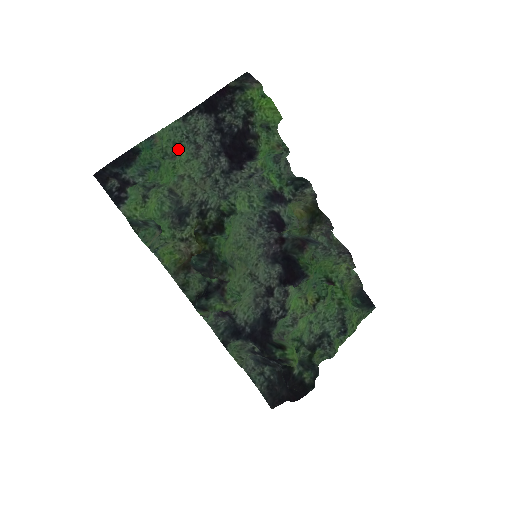
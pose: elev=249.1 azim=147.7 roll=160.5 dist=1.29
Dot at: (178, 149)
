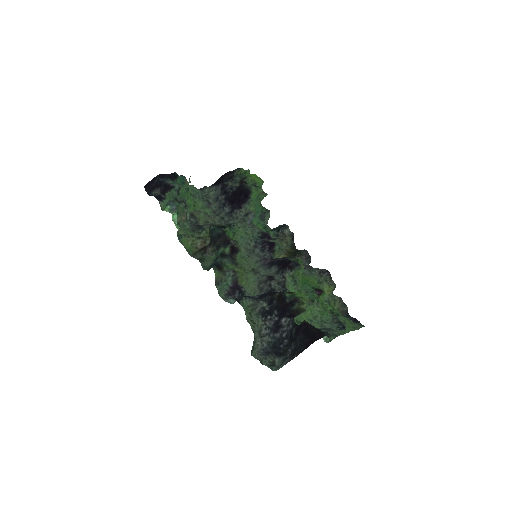
Dot at: occluded
